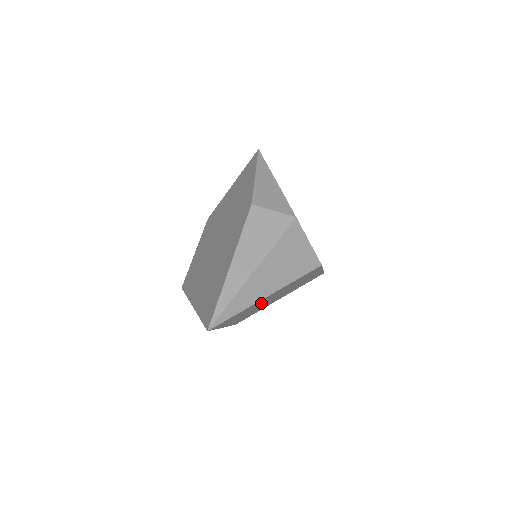
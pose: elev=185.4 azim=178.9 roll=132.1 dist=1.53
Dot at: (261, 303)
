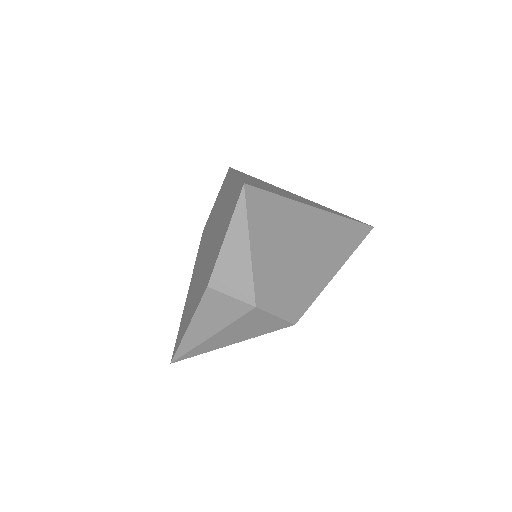
Dot at: occluded
